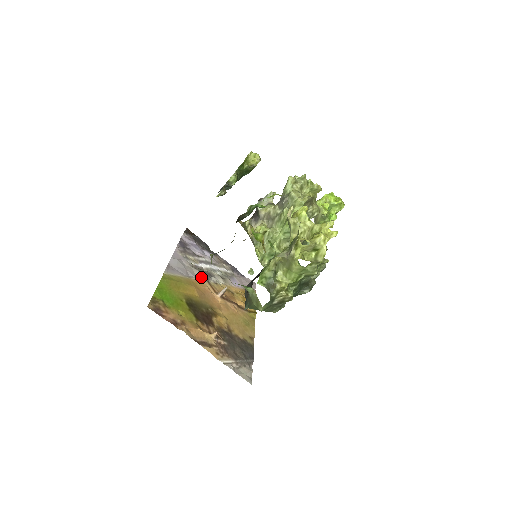
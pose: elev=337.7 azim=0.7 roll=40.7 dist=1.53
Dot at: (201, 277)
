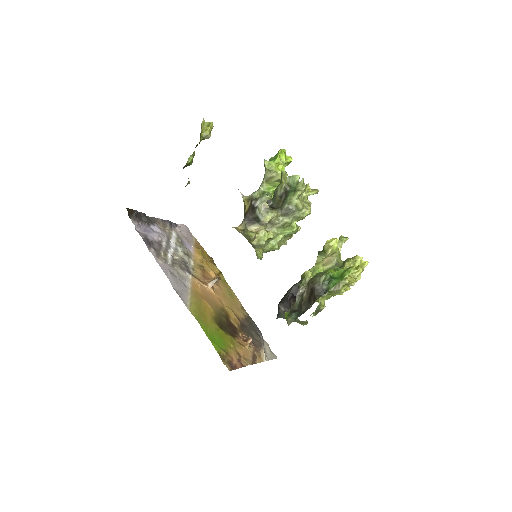
Dot at: (186, 275)
